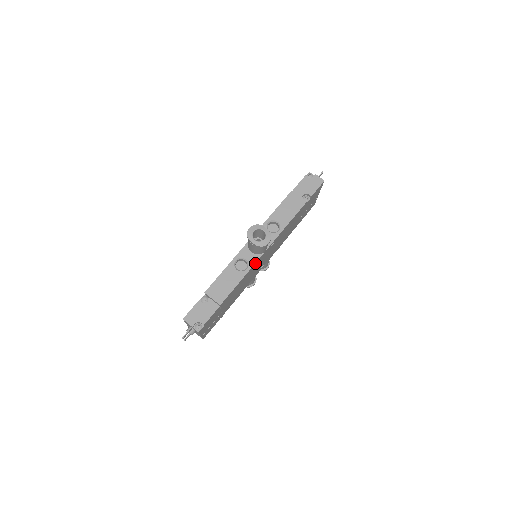
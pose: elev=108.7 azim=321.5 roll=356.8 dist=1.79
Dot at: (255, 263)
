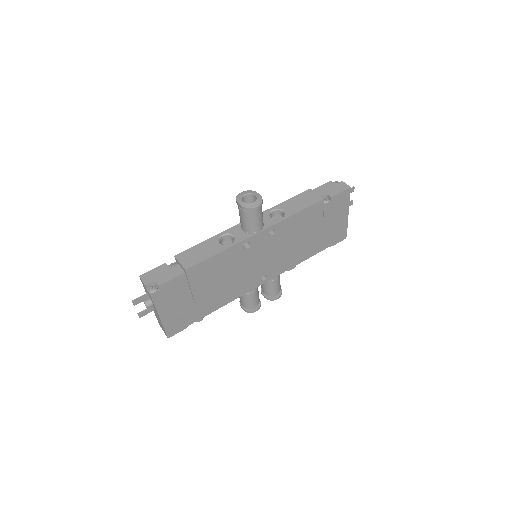
Dot at: (243, 241)
